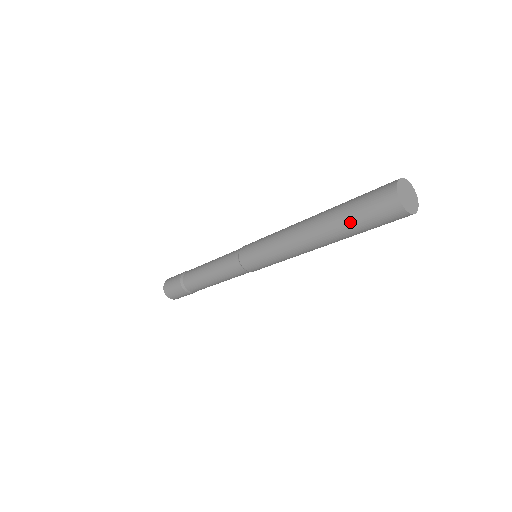
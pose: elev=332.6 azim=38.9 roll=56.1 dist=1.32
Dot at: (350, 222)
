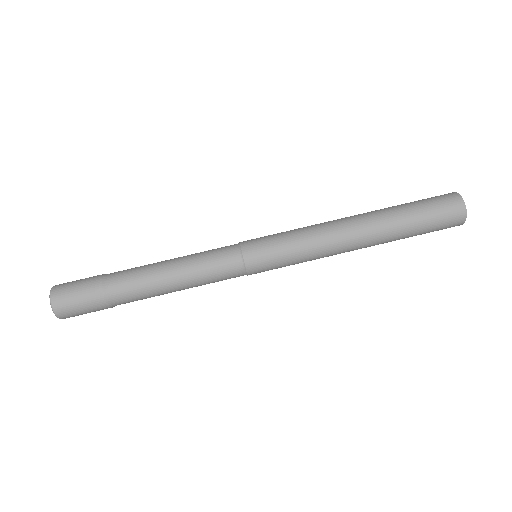
Dot at: (410, 213)
